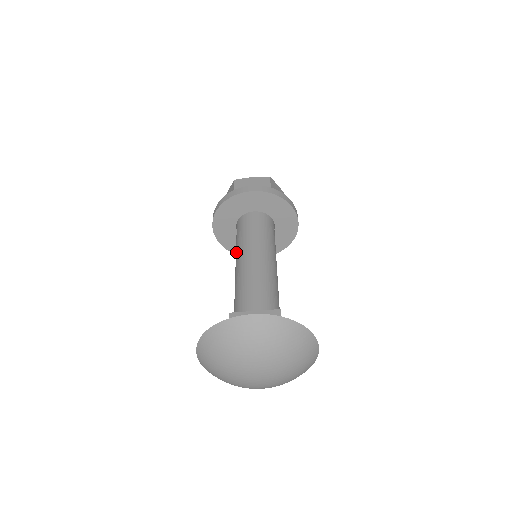
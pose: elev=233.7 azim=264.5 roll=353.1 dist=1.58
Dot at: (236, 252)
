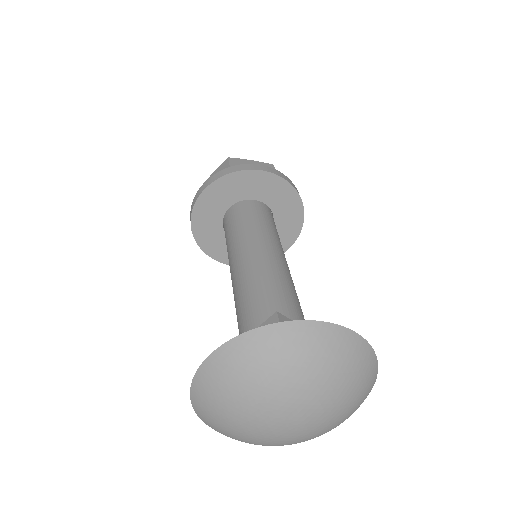
Dot at: occluded
